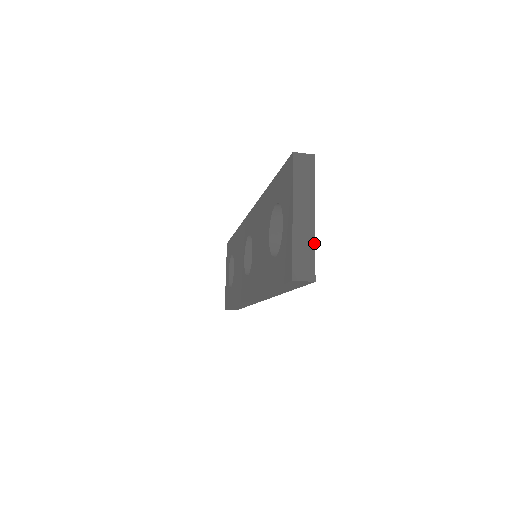
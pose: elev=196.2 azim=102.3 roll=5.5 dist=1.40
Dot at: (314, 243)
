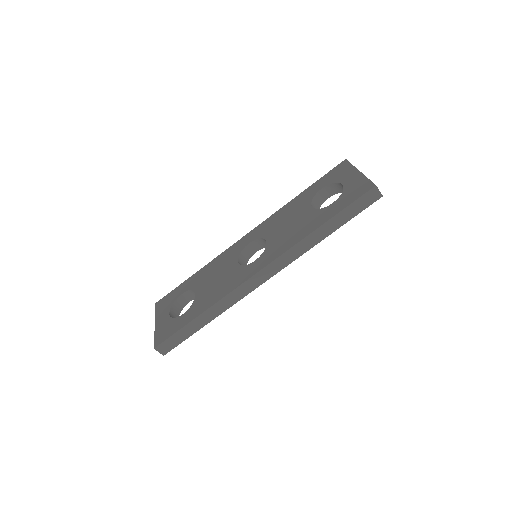
Dot at: occluded
